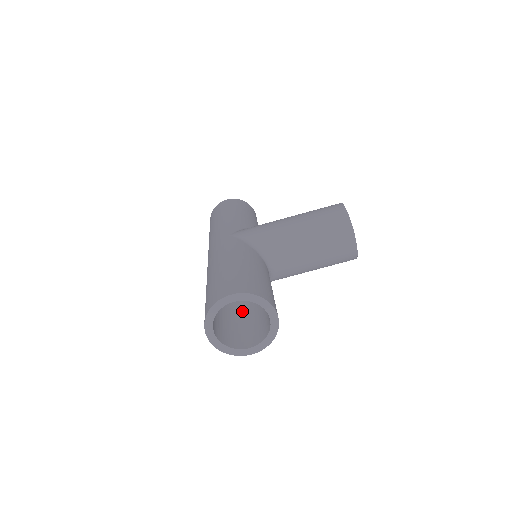
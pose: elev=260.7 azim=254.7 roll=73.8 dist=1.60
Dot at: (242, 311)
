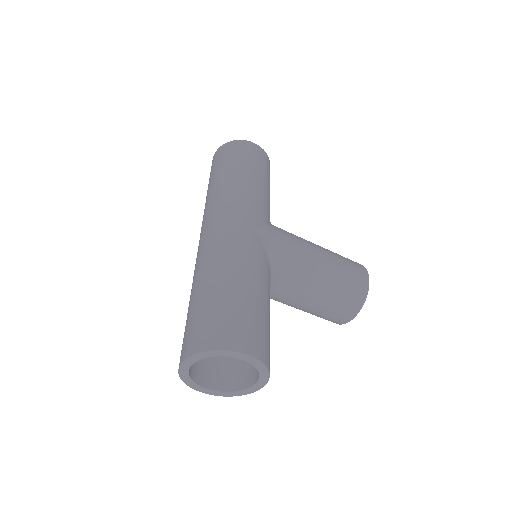
Dot at: occluded
